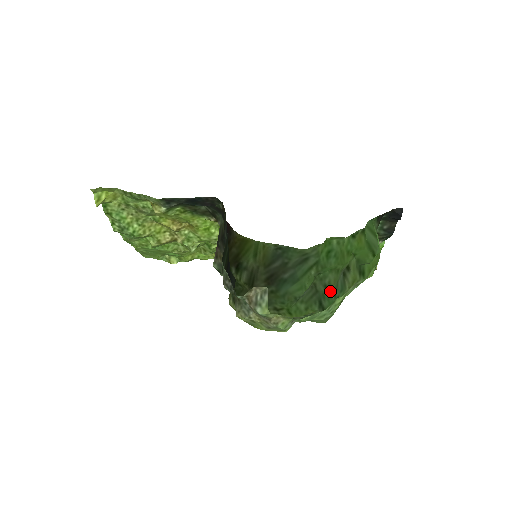
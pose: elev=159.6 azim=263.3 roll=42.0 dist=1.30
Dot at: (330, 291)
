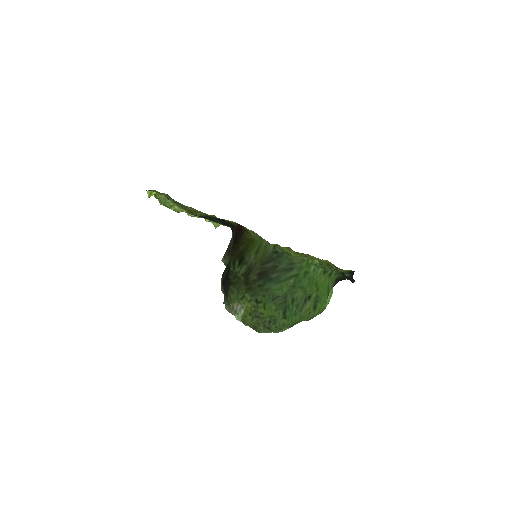
Dot at: (294, 305)
